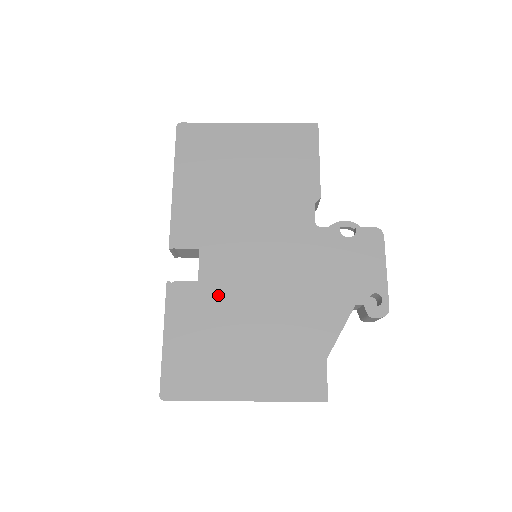
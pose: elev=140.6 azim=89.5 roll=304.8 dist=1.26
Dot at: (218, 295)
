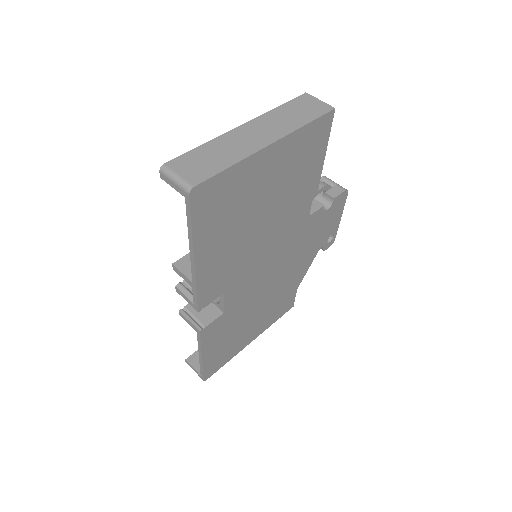
Dot at: (238, 309)
